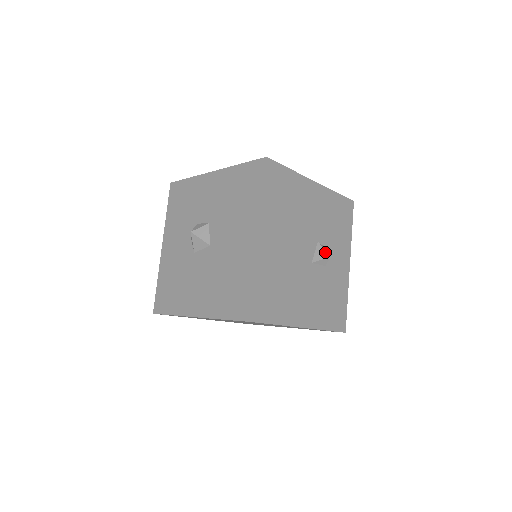
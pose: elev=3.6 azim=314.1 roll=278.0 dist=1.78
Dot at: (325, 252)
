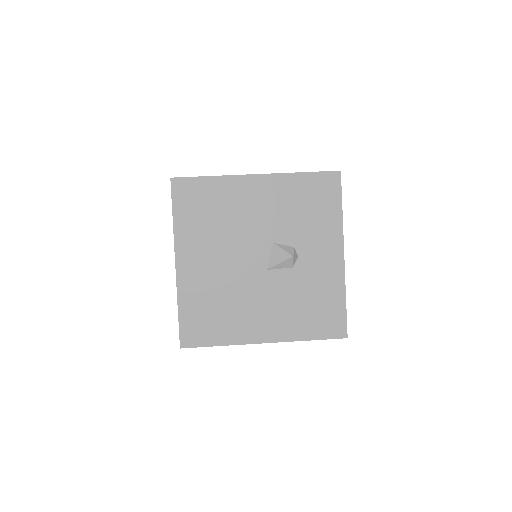
Dot at: (284, 253)
